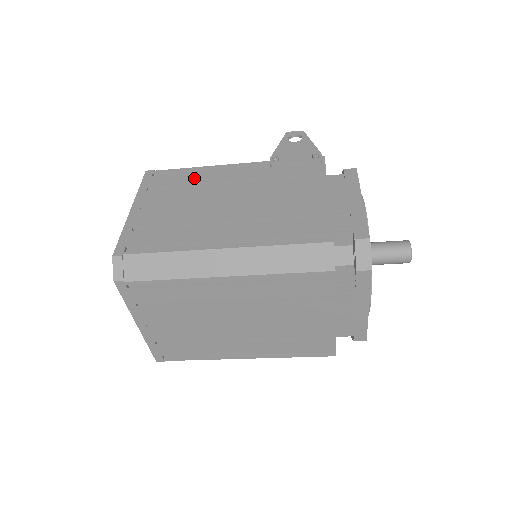
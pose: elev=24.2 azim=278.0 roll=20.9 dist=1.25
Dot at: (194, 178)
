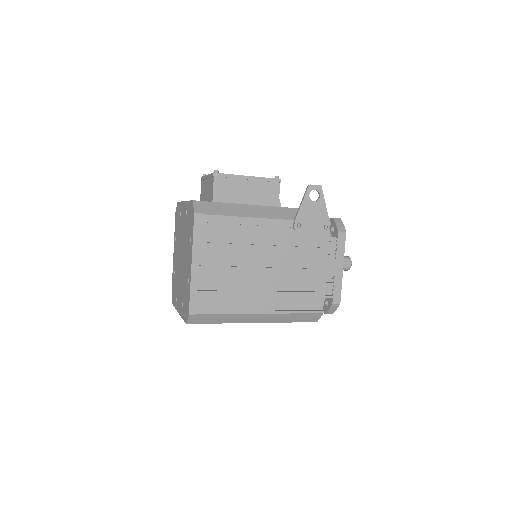
Dot at: (237, 232)
